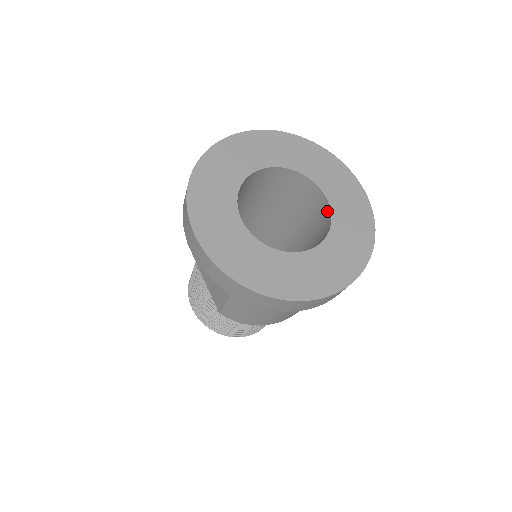
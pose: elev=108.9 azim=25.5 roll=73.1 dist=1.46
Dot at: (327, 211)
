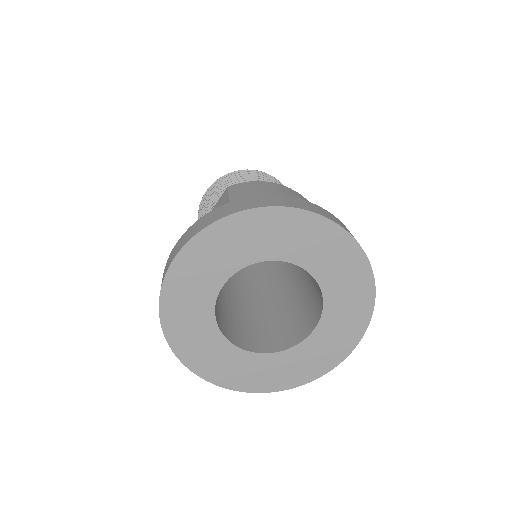
Dot at: (300, 337)
